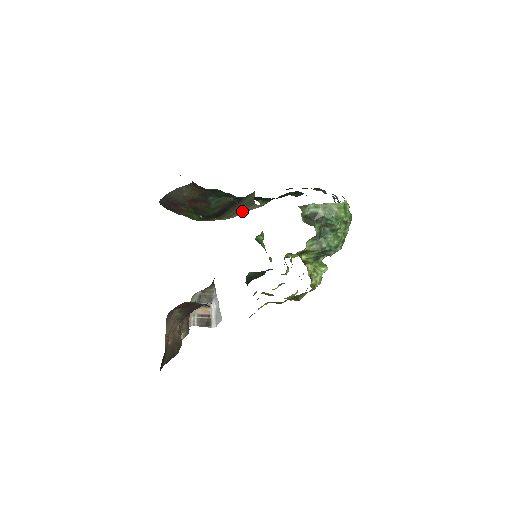
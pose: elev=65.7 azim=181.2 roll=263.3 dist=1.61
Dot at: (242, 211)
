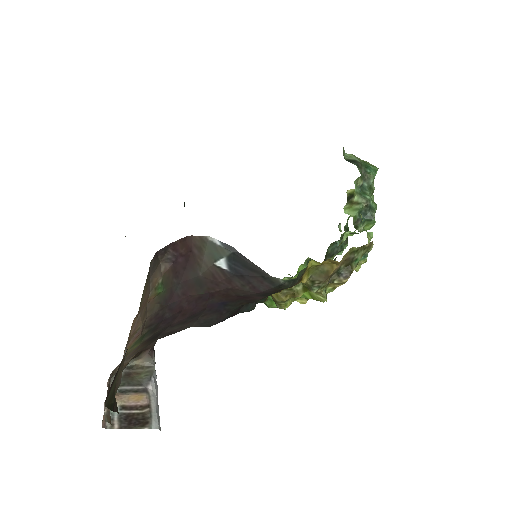
Dot at: occluded
